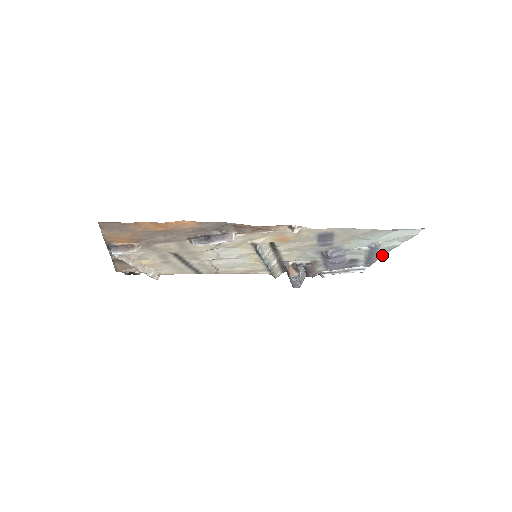
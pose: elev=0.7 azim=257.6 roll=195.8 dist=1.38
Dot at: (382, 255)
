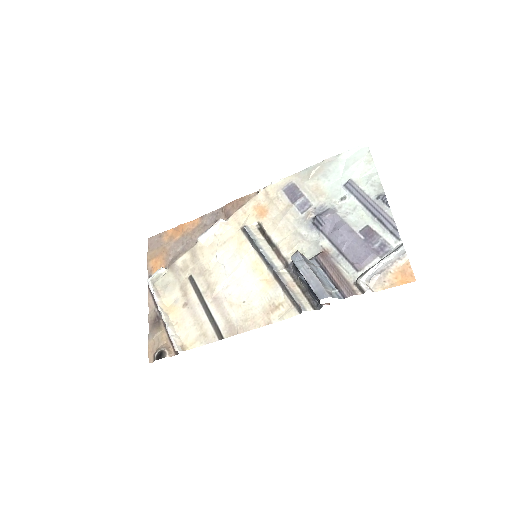
Dot at: (384, 202)
